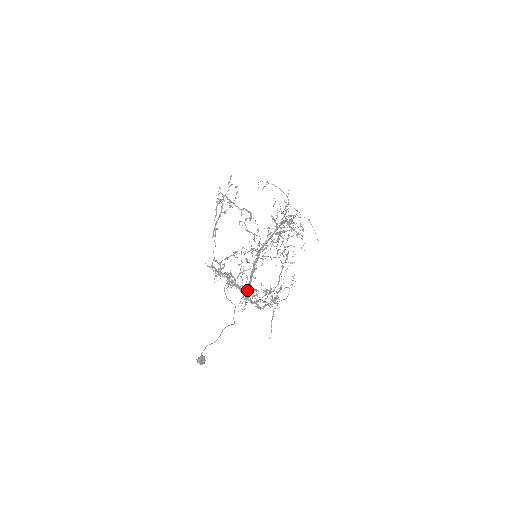
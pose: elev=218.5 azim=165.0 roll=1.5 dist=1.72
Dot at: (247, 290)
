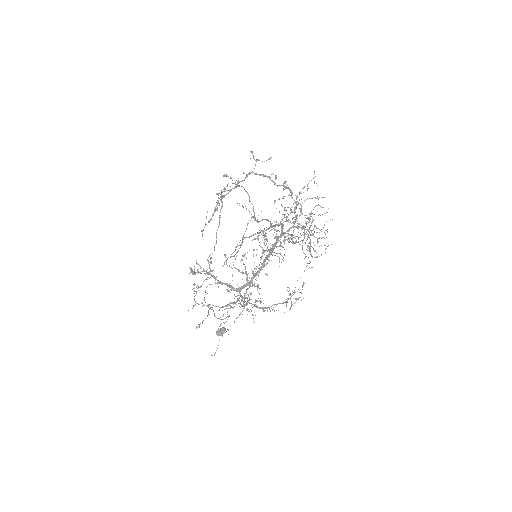
Dot at: occluded
